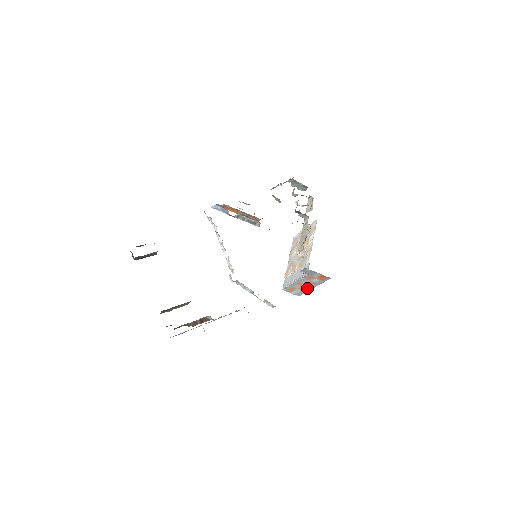
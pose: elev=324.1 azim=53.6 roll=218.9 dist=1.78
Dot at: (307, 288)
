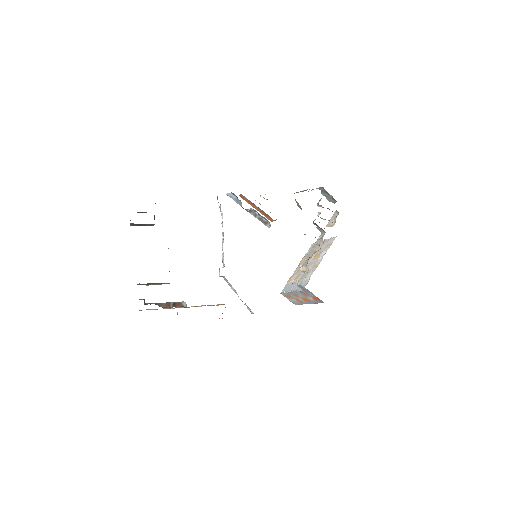
Dot at: (303, 301)
